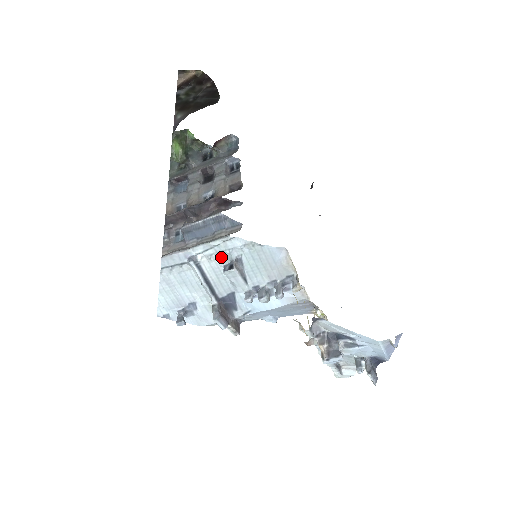
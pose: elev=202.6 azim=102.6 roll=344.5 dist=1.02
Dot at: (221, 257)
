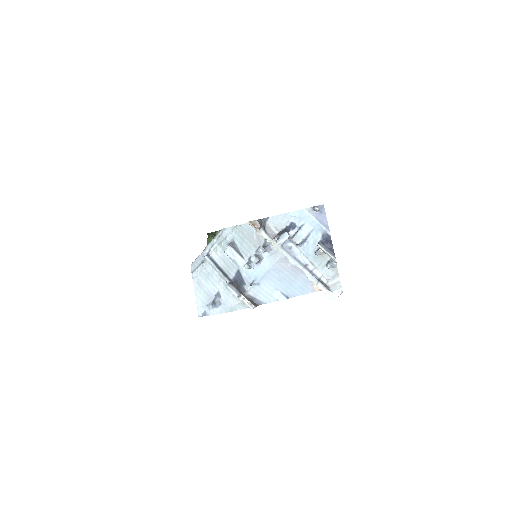
Dot at: (223, 247)
